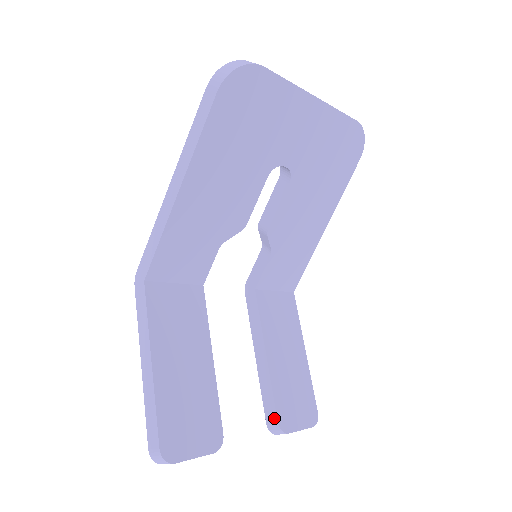
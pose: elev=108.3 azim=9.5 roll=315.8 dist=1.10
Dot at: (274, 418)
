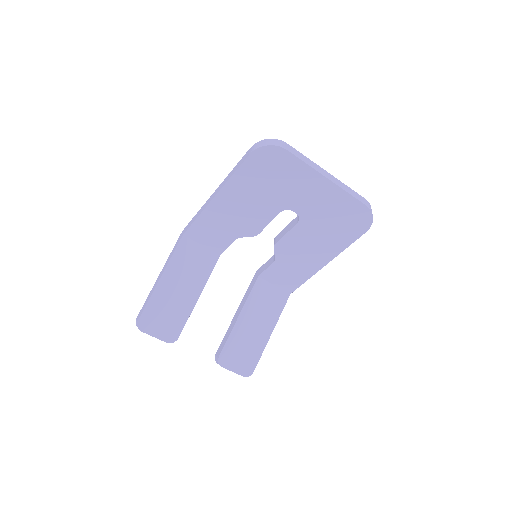
Dot at: (219, 353)
